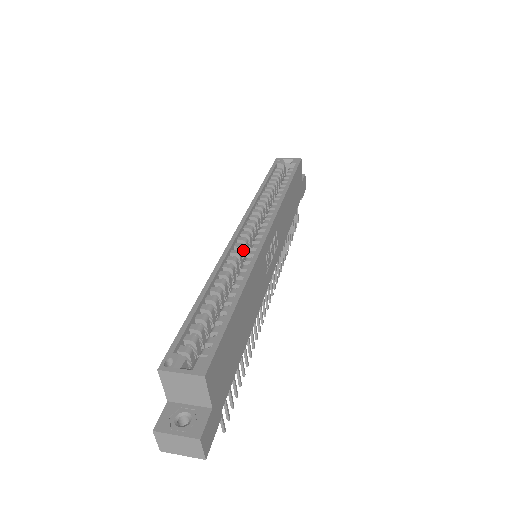
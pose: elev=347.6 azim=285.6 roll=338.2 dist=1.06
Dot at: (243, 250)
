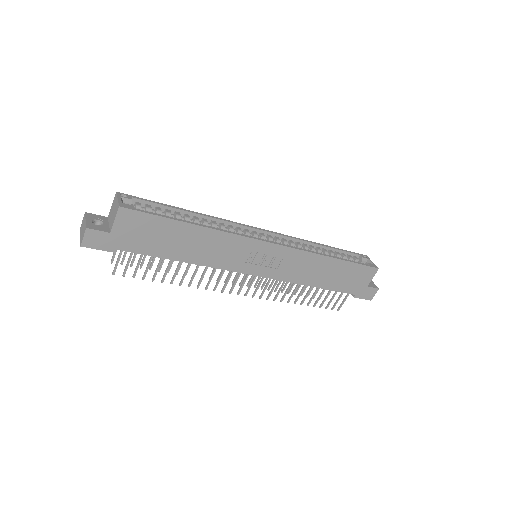
Dot at: occluded
